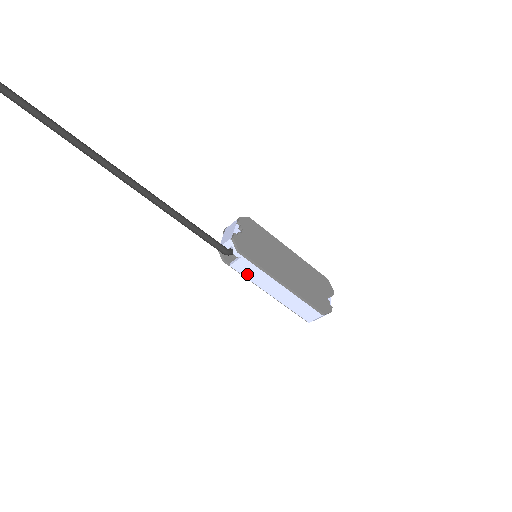
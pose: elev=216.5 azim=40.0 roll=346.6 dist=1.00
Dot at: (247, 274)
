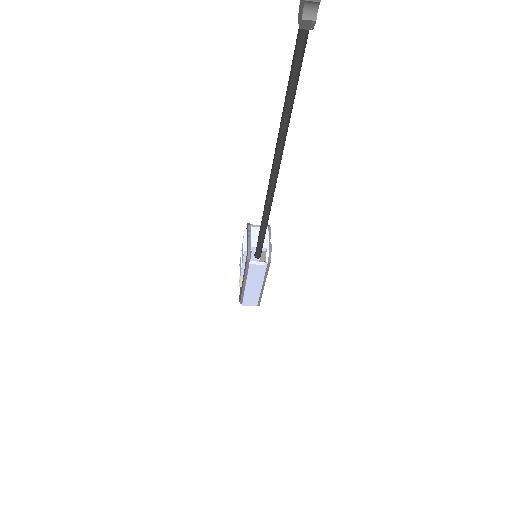
Dot at: (252, 272)
